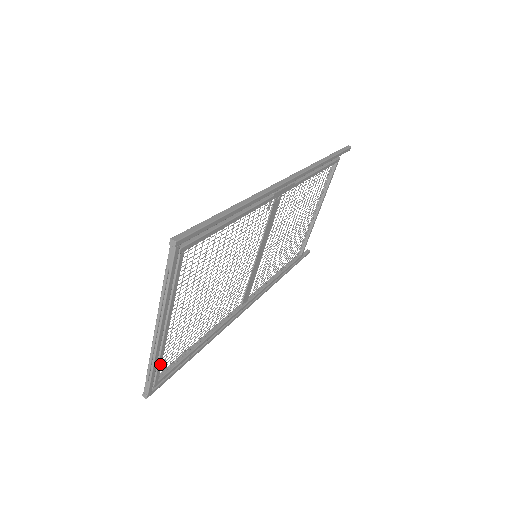
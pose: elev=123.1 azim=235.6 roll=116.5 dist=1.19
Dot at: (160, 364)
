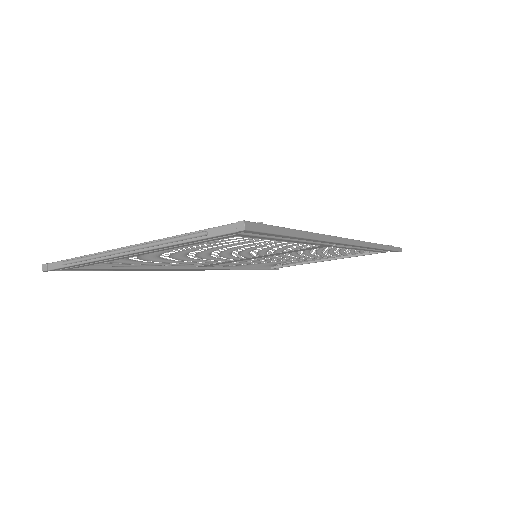
Dot at: (90, 264)
